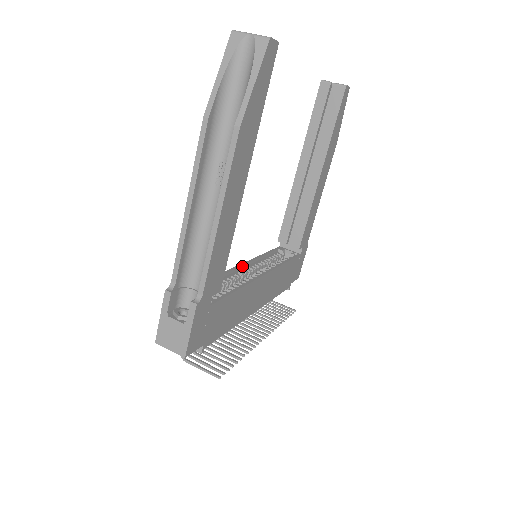
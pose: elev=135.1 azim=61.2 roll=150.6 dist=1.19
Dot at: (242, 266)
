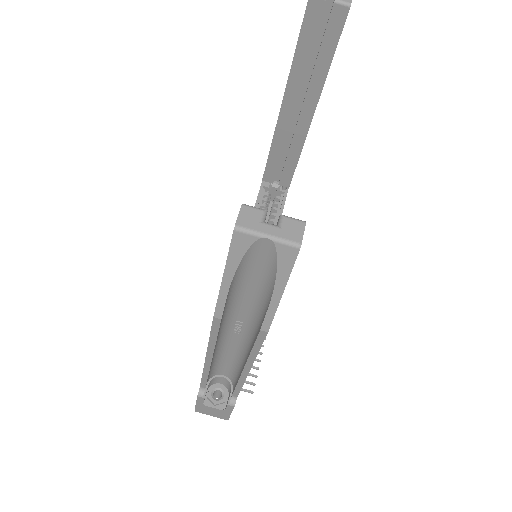
Dot at: occluded
